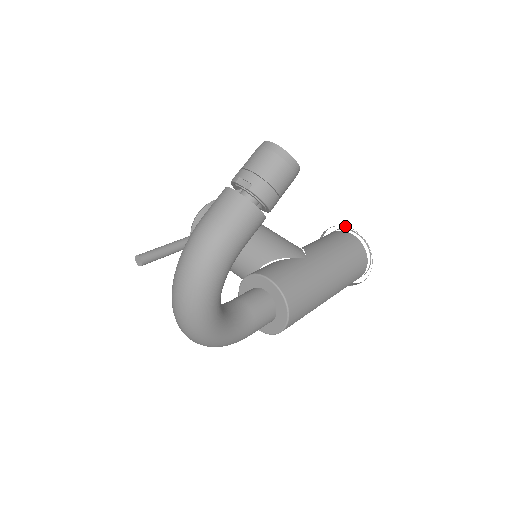
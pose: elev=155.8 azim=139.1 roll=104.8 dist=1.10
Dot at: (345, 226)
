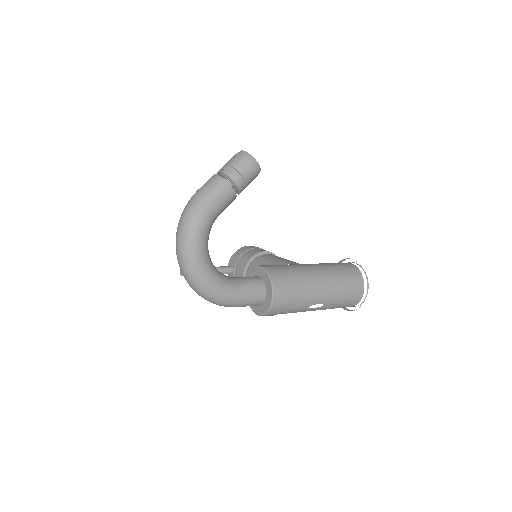
Dot at: (346, 258)
